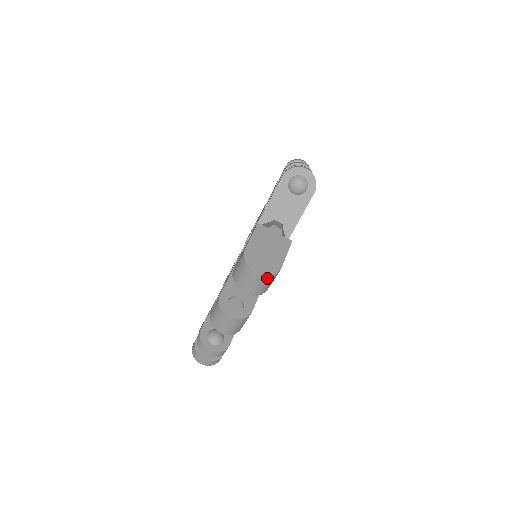
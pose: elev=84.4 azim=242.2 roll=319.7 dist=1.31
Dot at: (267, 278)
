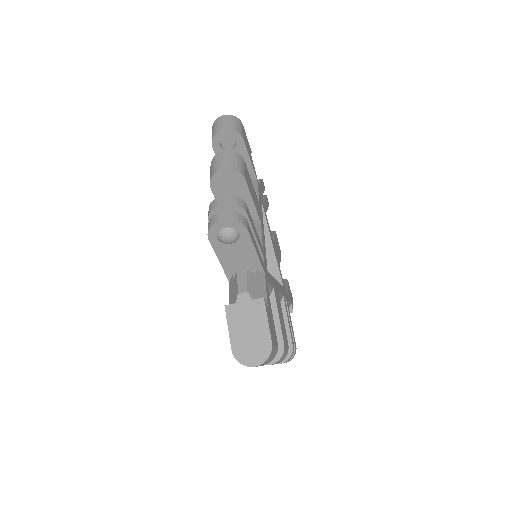
Dot at: (267, 360)
